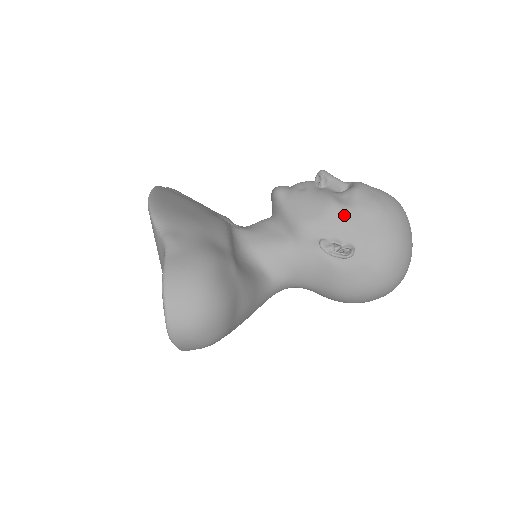
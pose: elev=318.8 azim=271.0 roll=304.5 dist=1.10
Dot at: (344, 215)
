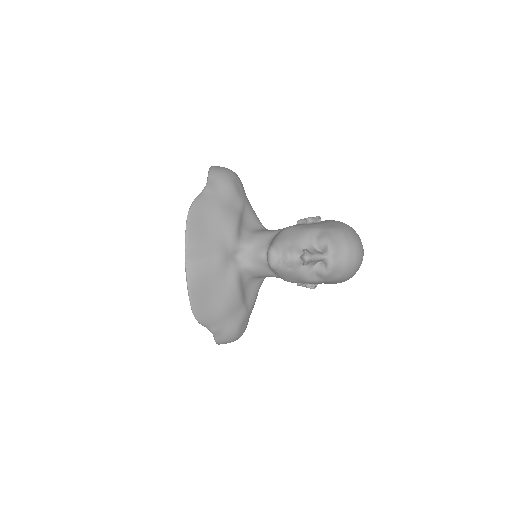
Dot at: (315, 283)
